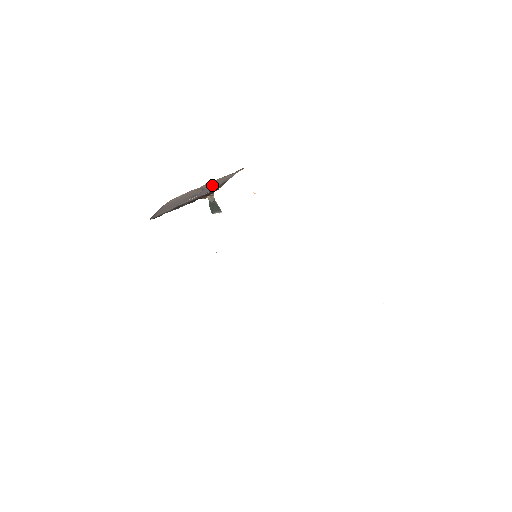
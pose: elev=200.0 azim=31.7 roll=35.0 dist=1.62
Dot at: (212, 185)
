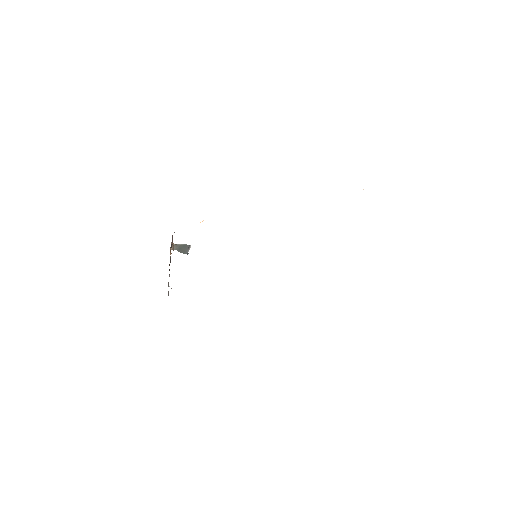
Dot at: occluded
